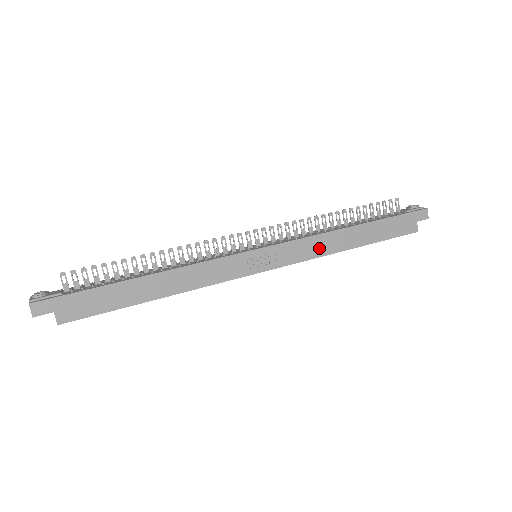
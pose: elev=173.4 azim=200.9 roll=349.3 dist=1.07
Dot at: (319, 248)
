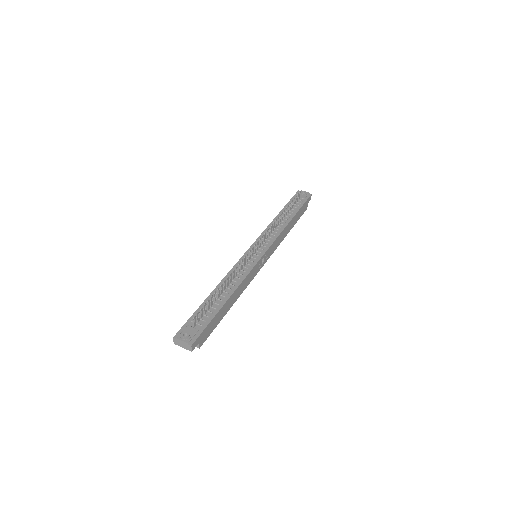
Dot at: (280, 240)
